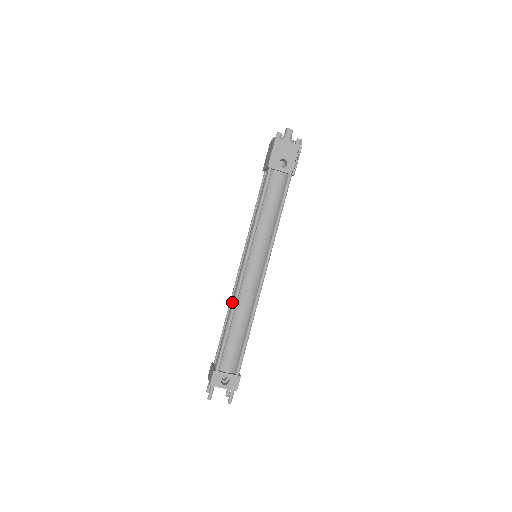
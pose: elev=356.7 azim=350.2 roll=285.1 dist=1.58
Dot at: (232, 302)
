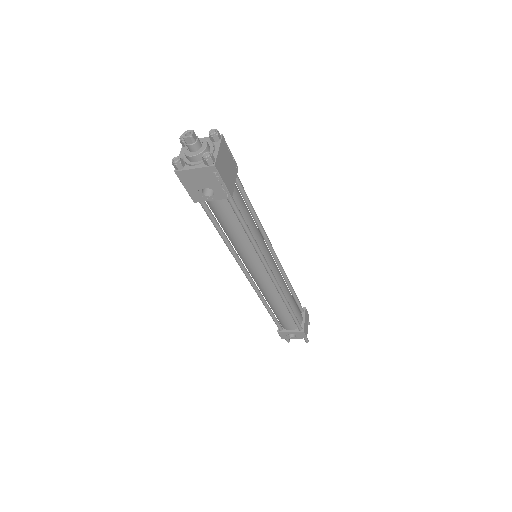
Dot at: occluded
